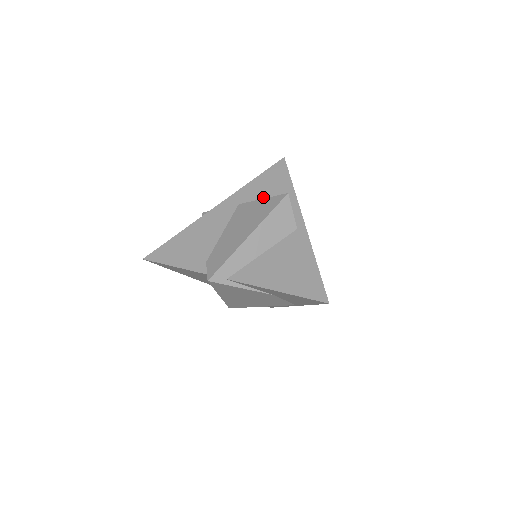
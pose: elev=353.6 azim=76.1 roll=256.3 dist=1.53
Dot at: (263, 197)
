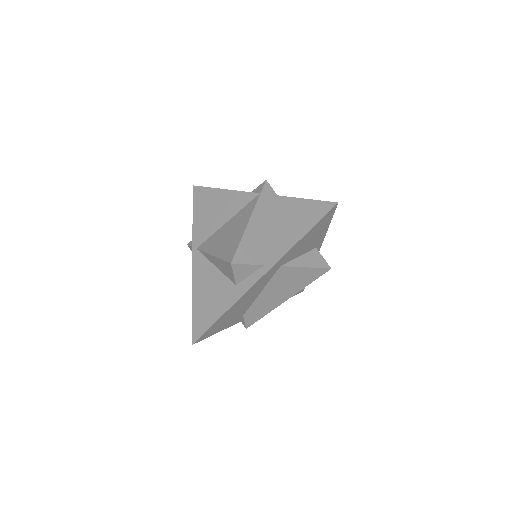
Dot at: (302, 251)
